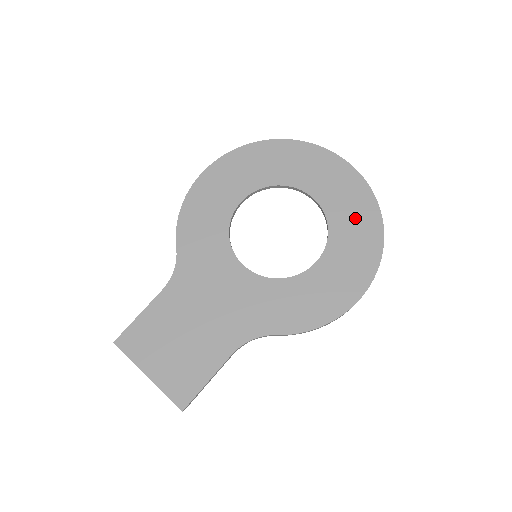
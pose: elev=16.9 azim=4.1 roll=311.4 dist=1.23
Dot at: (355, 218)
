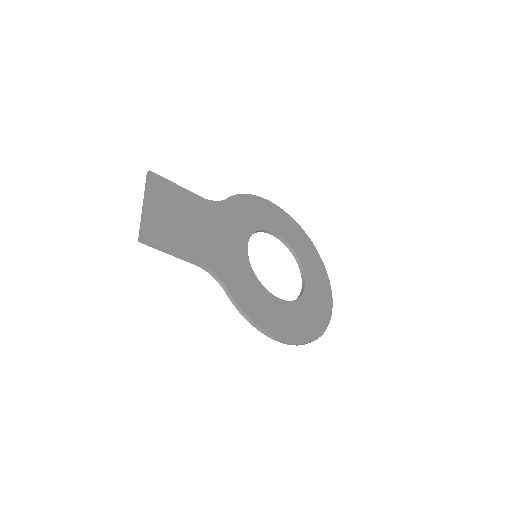
Dot at: (314, 313)
